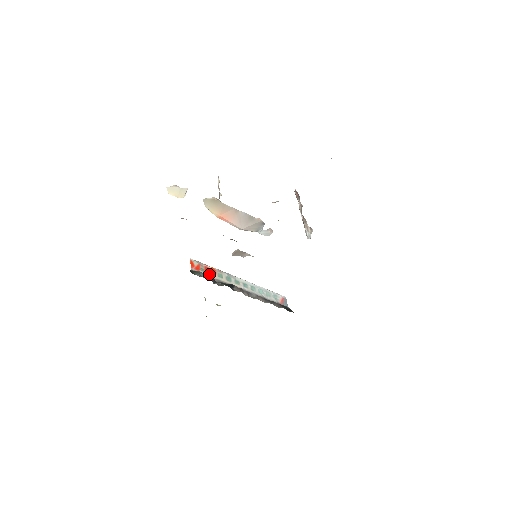
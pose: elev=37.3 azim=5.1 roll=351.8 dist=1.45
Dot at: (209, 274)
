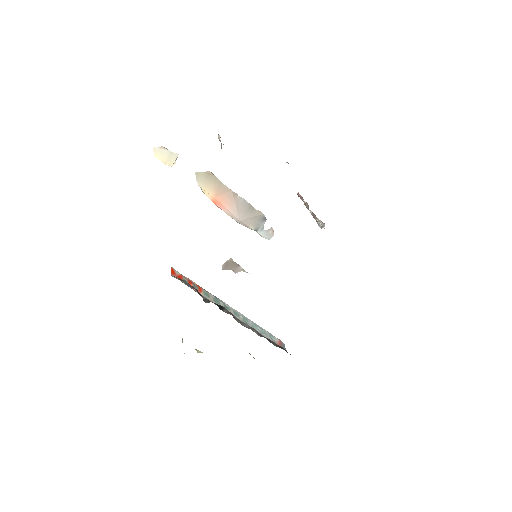
Dot at: occluded
